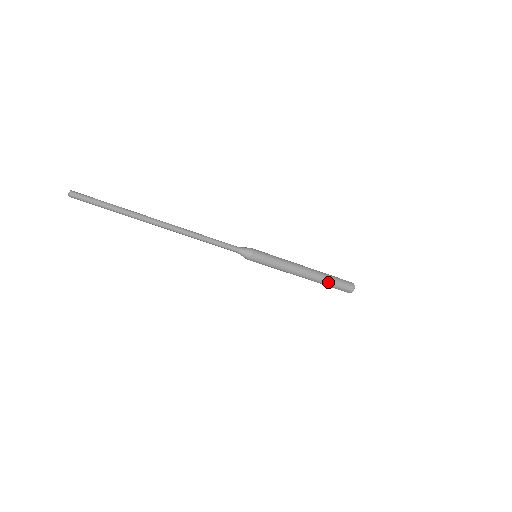
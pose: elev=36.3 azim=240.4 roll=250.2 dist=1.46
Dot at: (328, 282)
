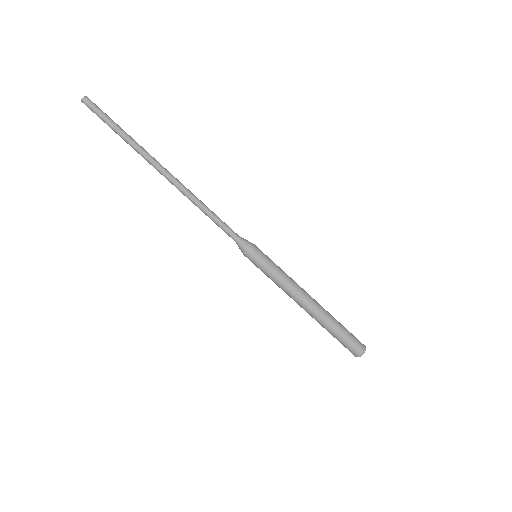
Dot at: (336, 320)
